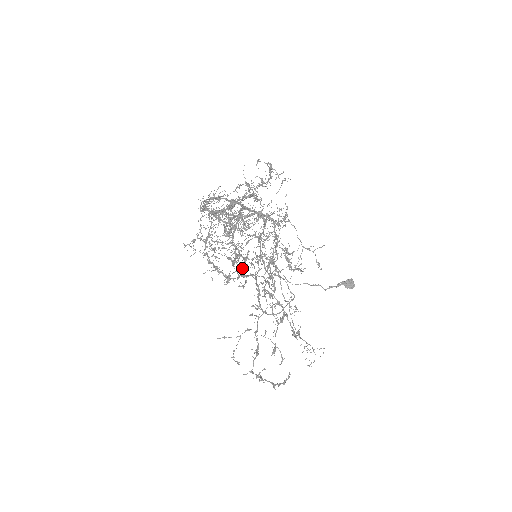
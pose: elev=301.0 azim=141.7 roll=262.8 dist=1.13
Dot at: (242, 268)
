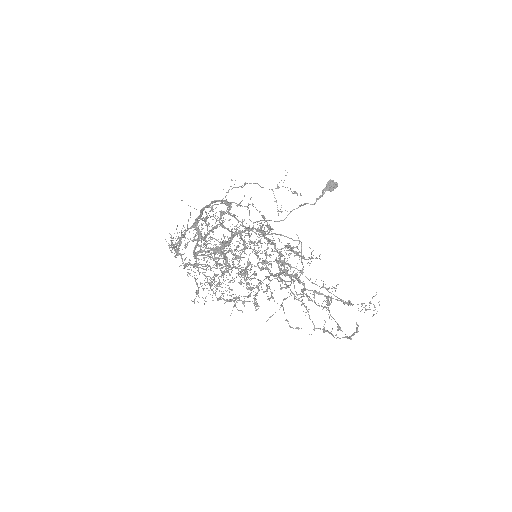
Dot at: occluded
